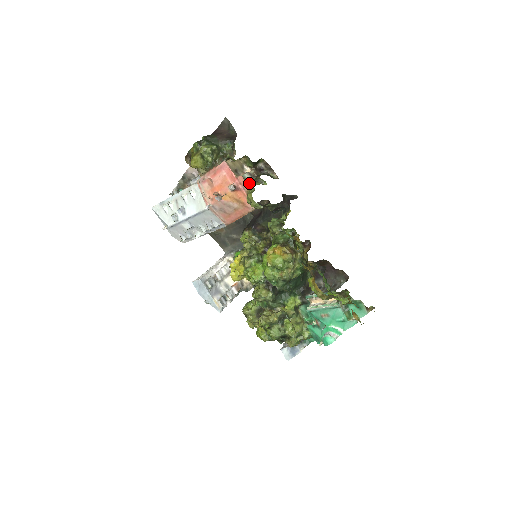
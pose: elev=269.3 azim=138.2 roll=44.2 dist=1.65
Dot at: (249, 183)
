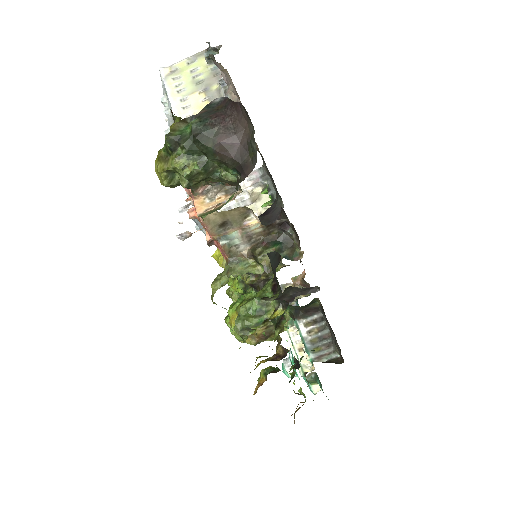
Dot at: (232, 258)
